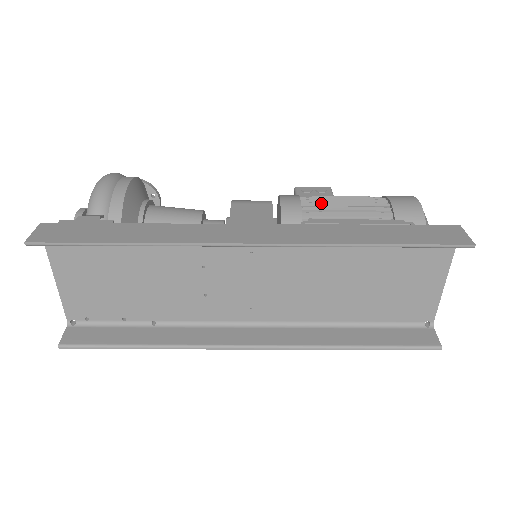
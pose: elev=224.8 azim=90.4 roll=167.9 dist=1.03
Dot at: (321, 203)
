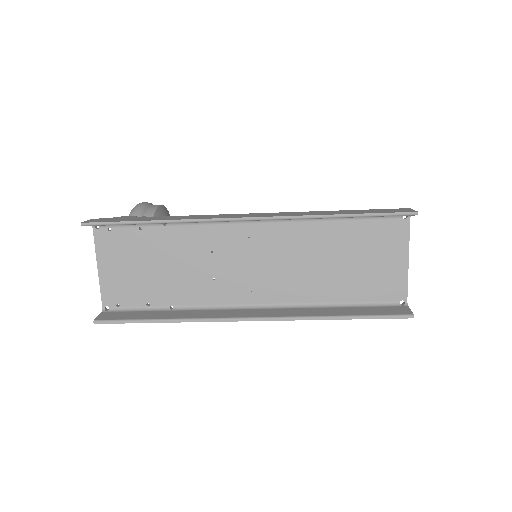
Dot at: occluded
